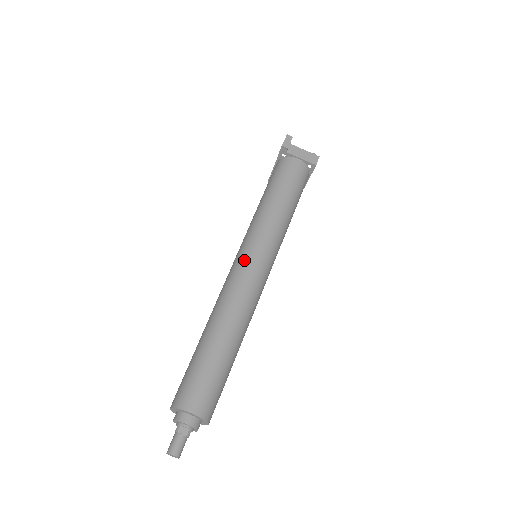
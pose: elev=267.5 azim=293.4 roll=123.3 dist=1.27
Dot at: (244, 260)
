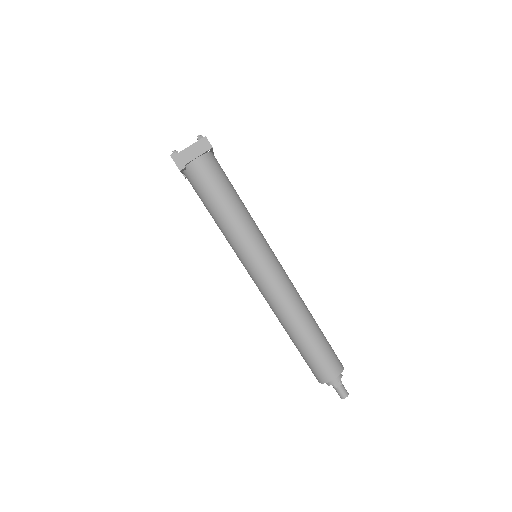
Dot at: (259, 276)
